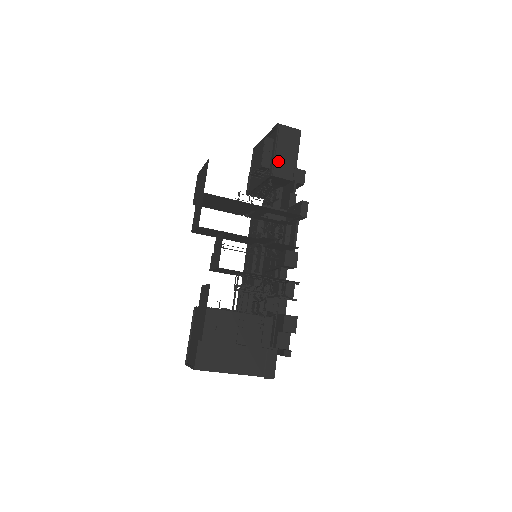
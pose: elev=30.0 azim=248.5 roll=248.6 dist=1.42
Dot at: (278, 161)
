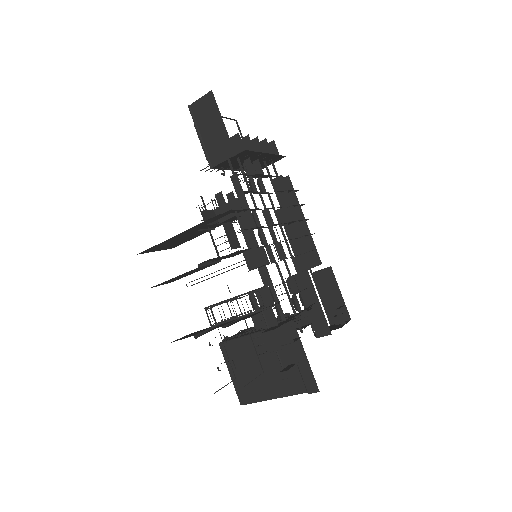
Dot at: (209, 147)
